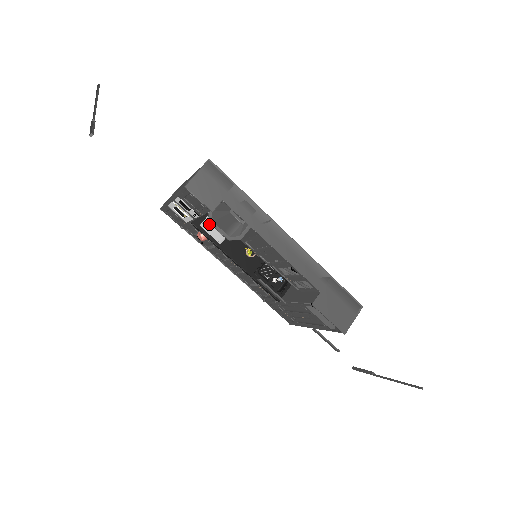
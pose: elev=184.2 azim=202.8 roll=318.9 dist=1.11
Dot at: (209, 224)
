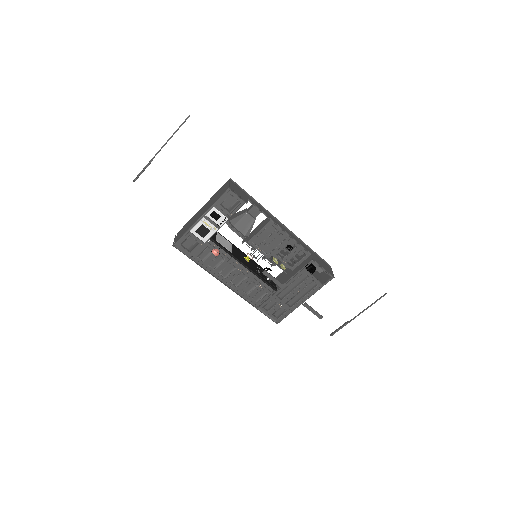
Dot at: (220, 241)
